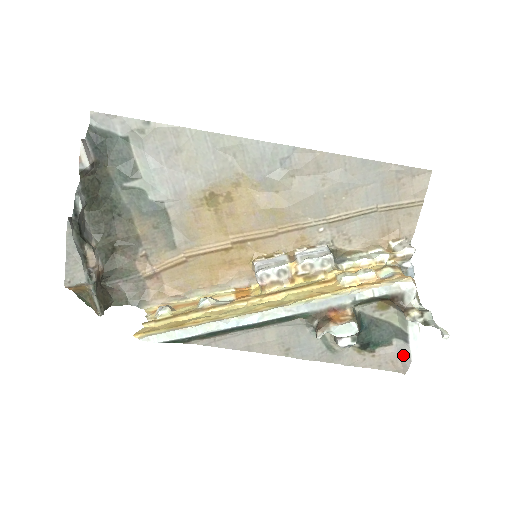
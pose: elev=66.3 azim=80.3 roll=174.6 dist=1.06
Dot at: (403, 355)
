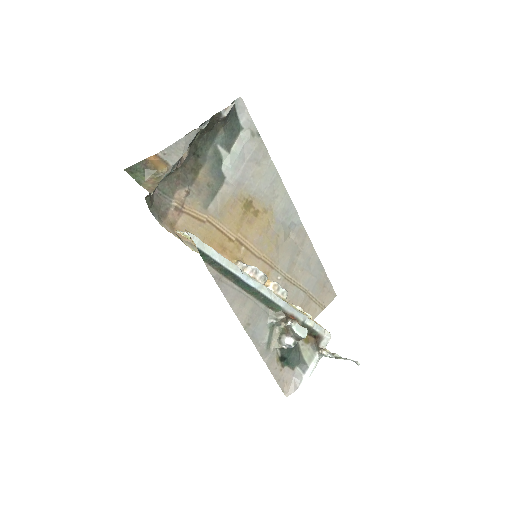
Dot at: (296, 381)
